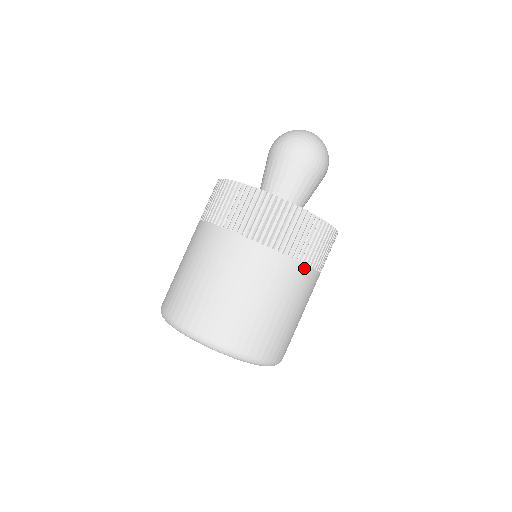
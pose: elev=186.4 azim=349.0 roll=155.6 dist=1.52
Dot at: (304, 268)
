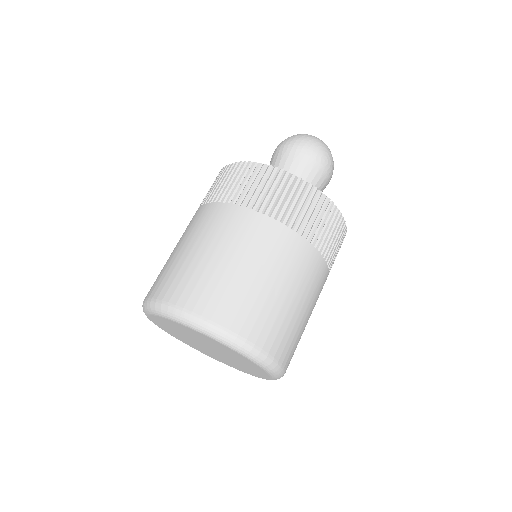
Dot at: occluded
